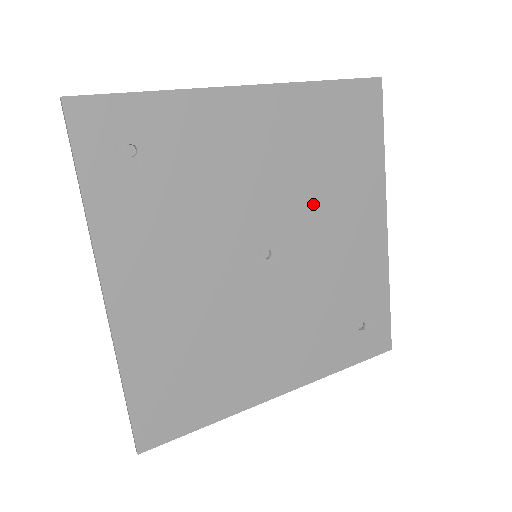
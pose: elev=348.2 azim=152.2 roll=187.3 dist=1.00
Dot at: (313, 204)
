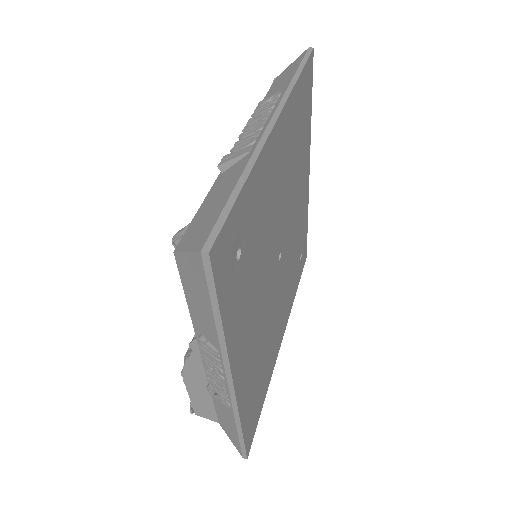
Dot at: (292, 193)
